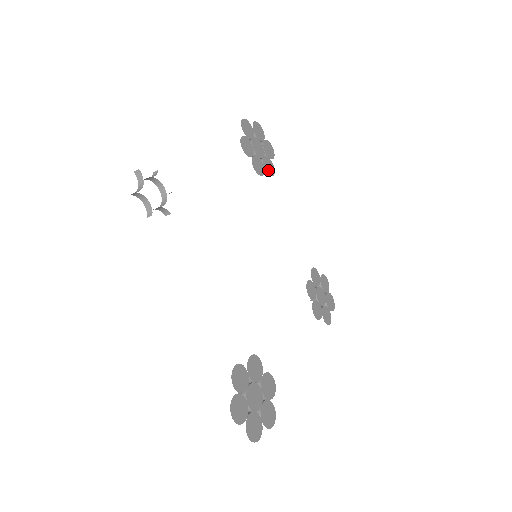
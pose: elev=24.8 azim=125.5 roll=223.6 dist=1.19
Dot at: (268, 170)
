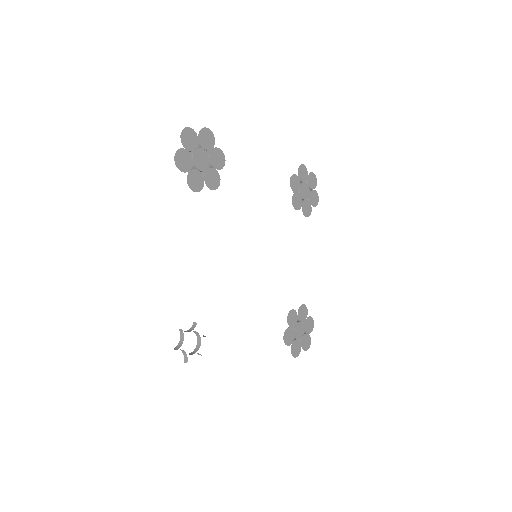
Dot at: (219, 164)
